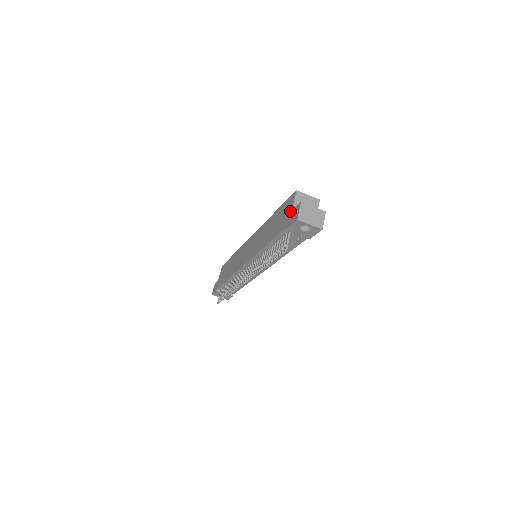
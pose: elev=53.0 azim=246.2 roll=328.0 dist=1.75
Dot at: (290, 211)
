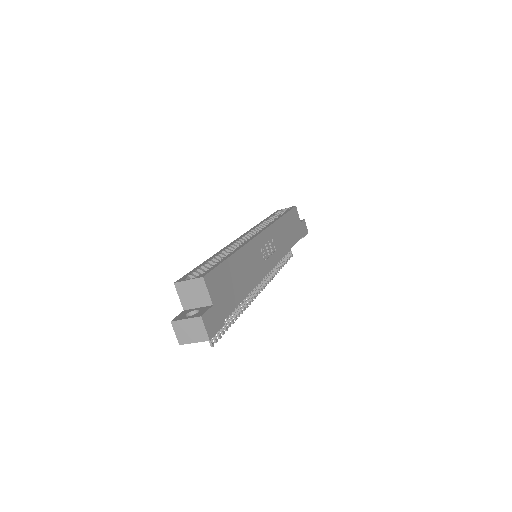
Dot at: (185, 308)
